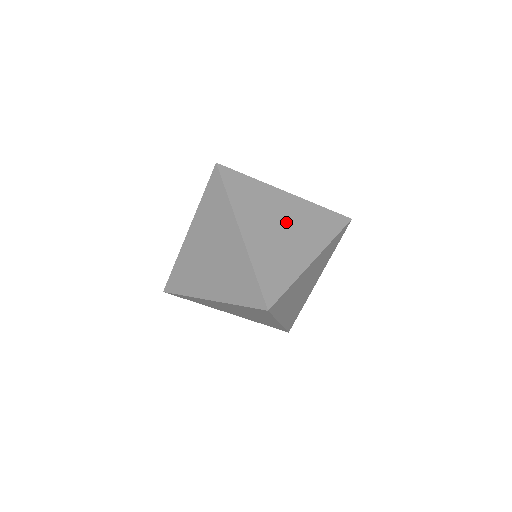
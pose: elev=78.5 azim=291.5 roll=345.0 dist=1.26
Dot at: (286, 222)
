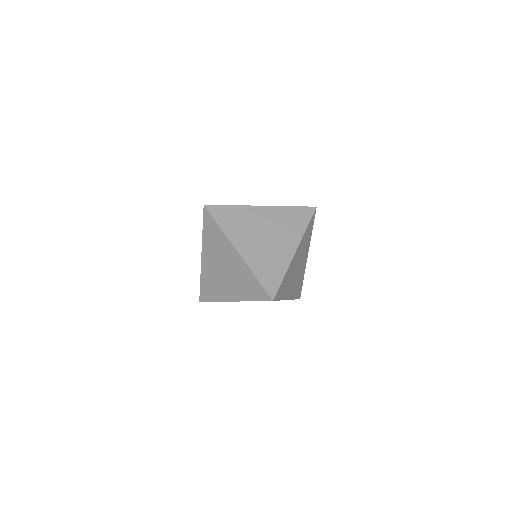
Dot at: (268, 230)
